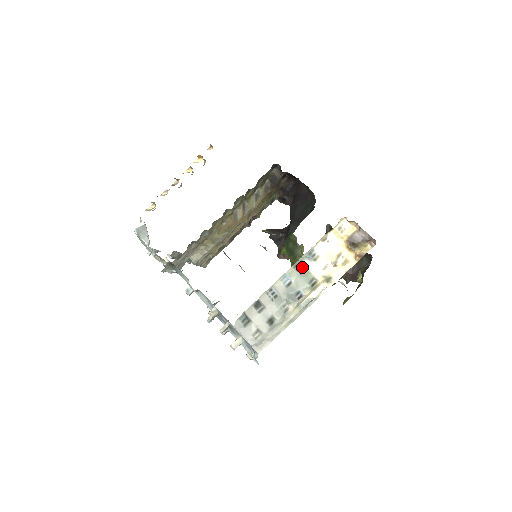
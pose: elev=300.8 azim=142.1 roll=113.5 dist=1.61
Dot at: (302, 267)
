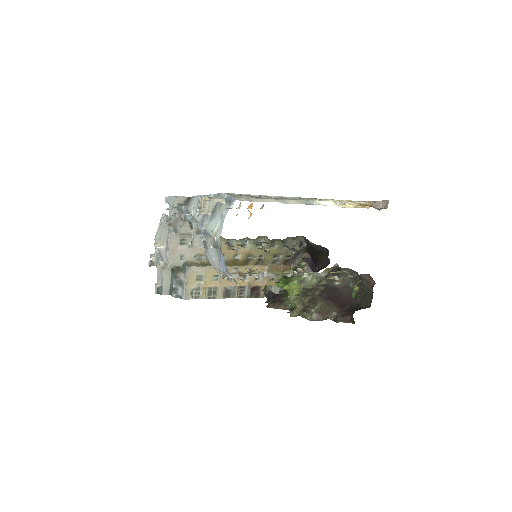
Dot at: occluded
